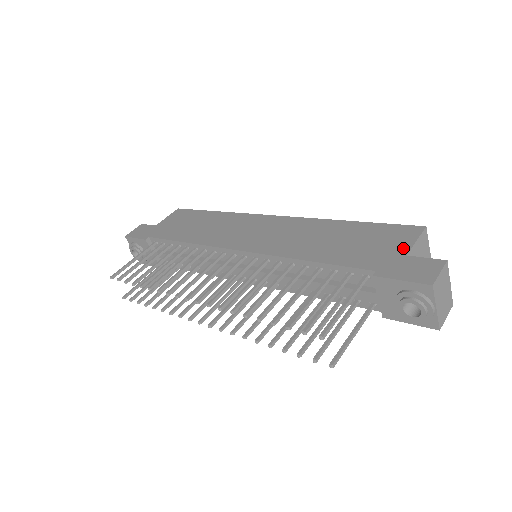
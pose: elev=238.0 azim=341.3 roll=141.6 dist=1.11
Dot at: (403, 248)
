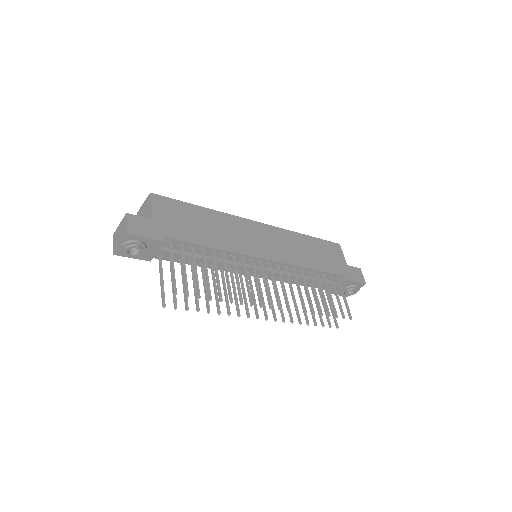
Dot at: (343, 260)
